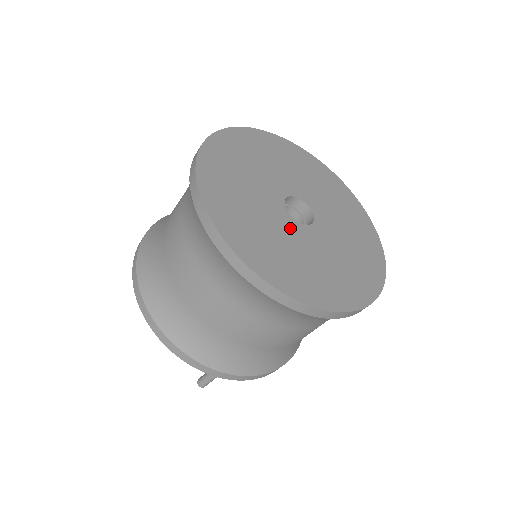
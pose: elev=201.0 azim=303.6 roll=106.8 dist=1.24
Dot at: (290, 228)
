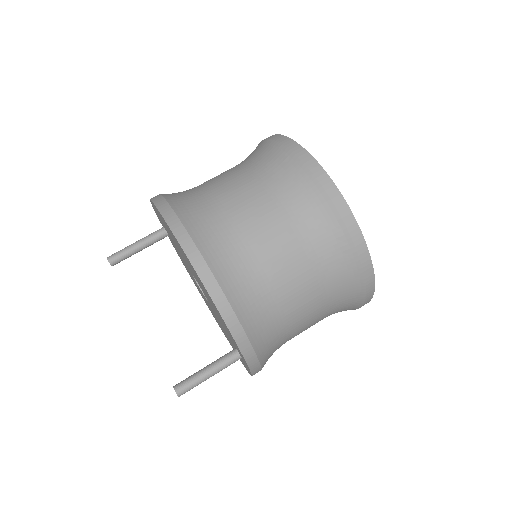
Dot at: occluded
